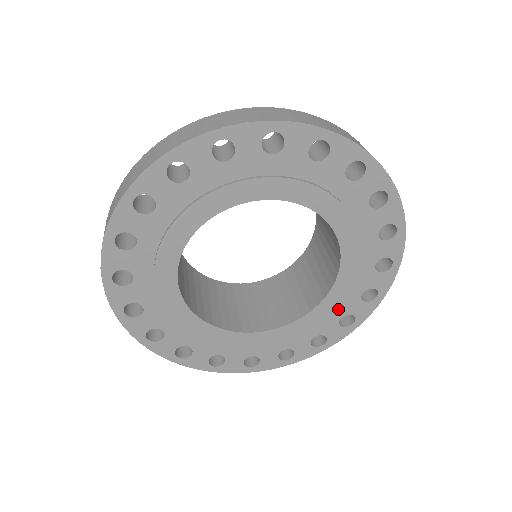
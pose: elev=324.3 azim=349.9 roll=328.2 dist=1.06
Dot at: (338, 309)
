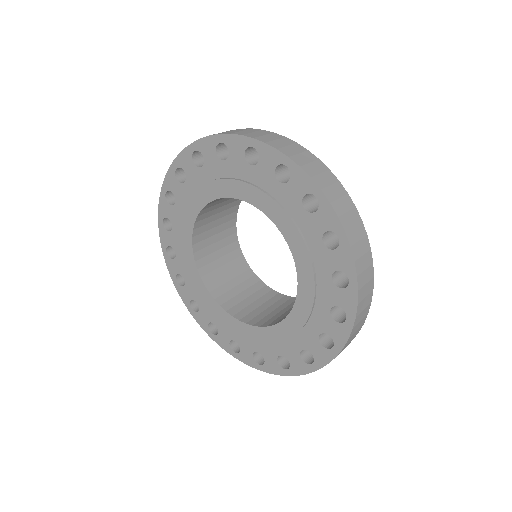
Dot at: (320, 270)
